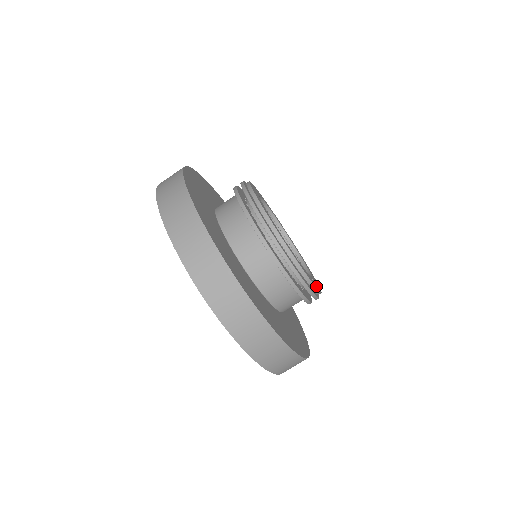
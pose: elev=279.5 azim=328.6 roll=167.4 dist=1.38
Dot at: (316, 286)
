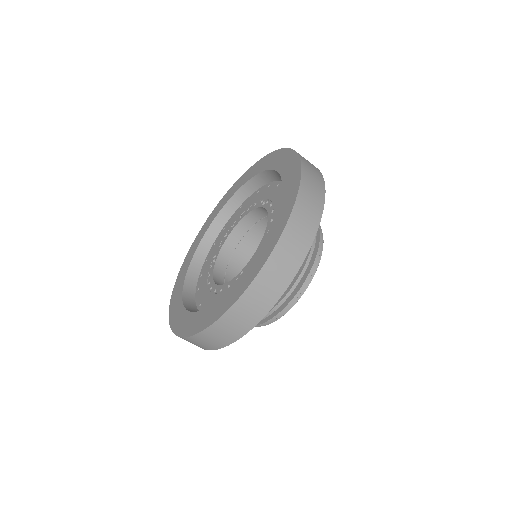
Dot at: occluded
